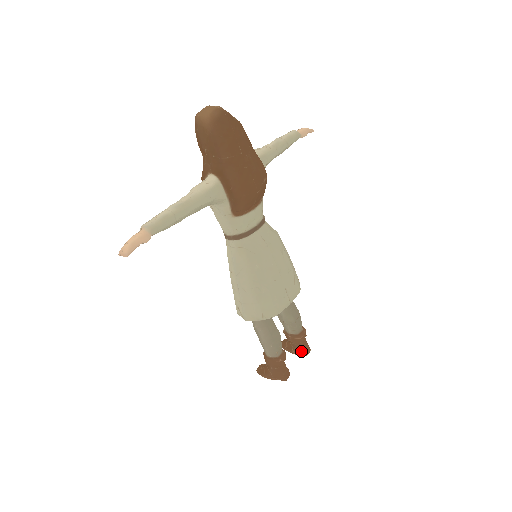
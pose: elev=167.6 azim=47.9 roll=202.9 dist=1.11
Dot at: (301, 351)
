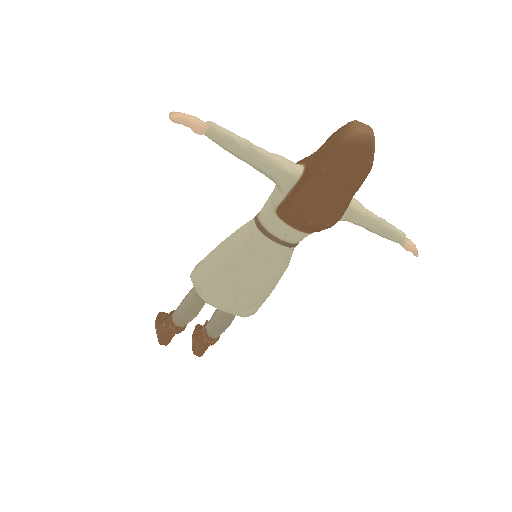
Dot at: (196, 347)
